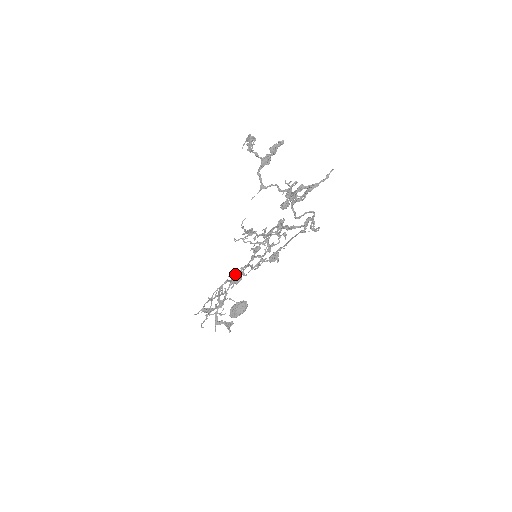
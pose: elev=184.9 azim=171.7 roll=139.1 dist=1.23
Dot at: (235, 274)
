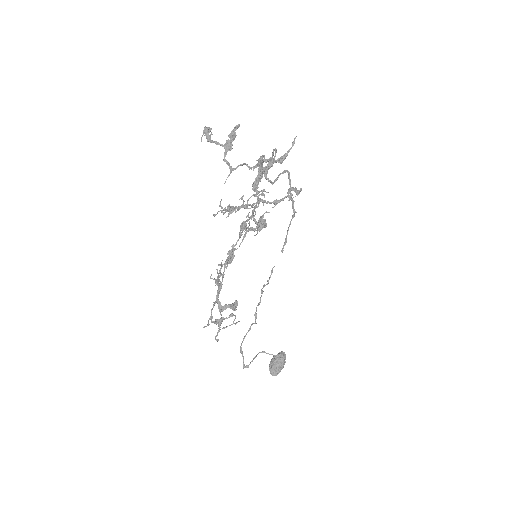
Dot at: occluded
